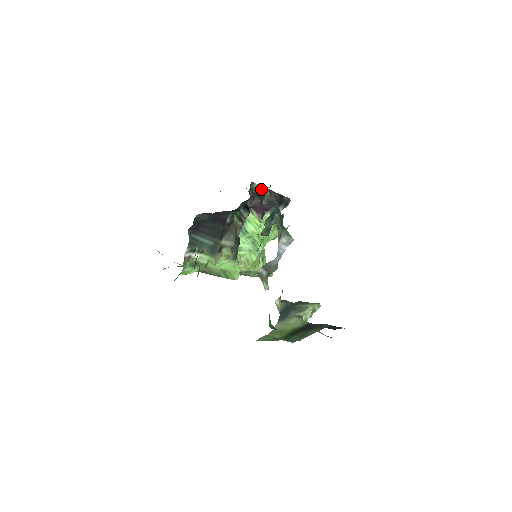
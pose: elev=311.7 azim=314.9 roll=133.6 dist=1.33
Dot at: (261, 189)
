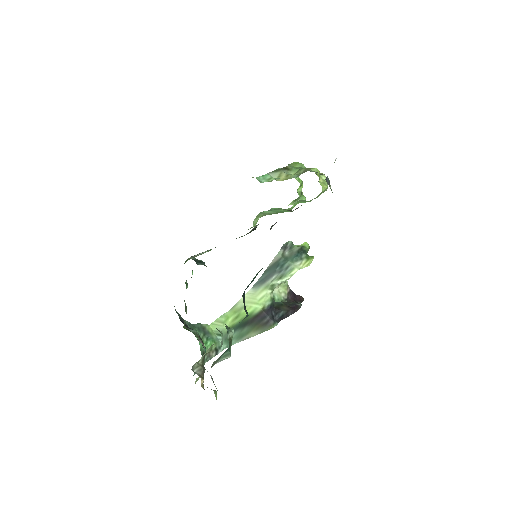
Dot at: occluded
